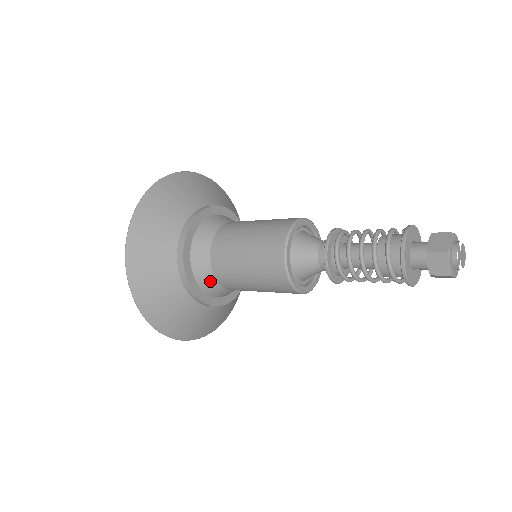
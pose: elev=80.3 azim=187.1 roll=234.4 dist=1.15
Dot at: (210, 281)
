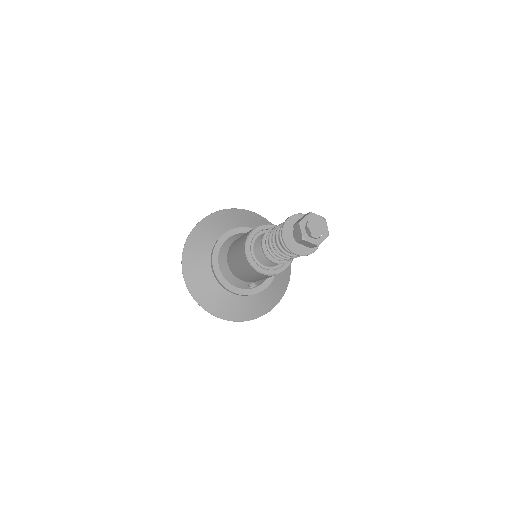
Dot at: (228, 272)
